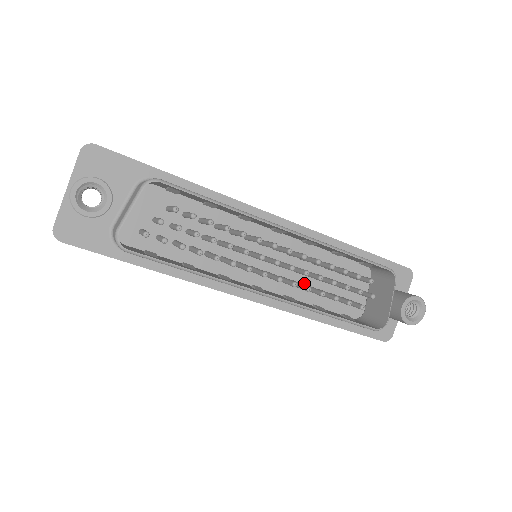
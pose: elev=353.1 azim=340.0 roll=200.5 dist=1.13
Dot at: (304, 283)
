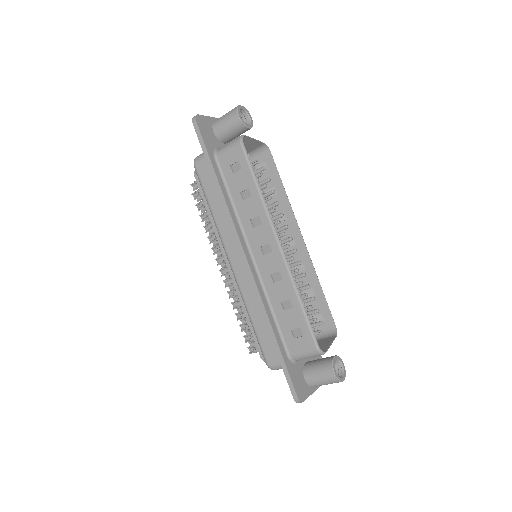
Dot at: occluded
